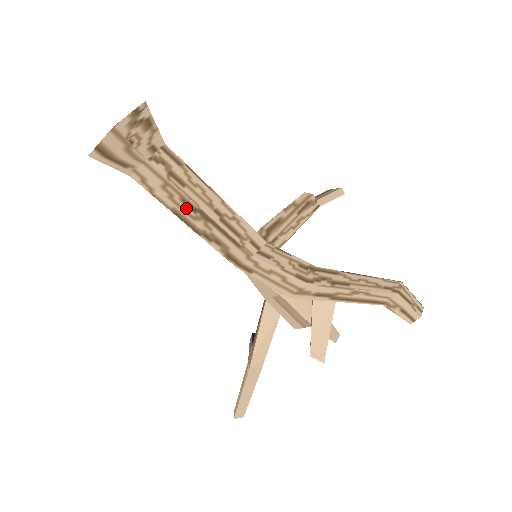
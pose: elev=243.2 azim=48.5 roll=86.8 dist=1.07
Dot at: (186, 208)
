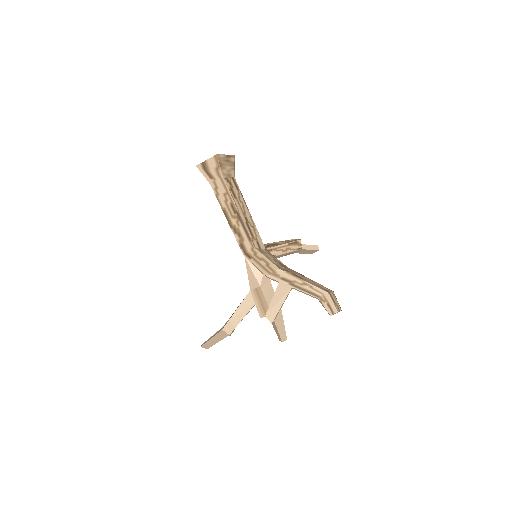
Dot at: (231, 210)
